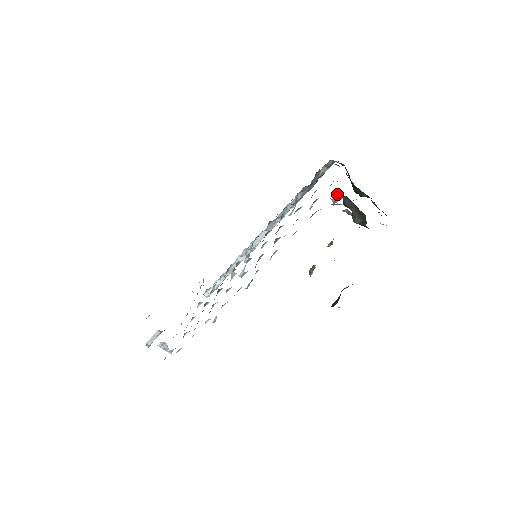
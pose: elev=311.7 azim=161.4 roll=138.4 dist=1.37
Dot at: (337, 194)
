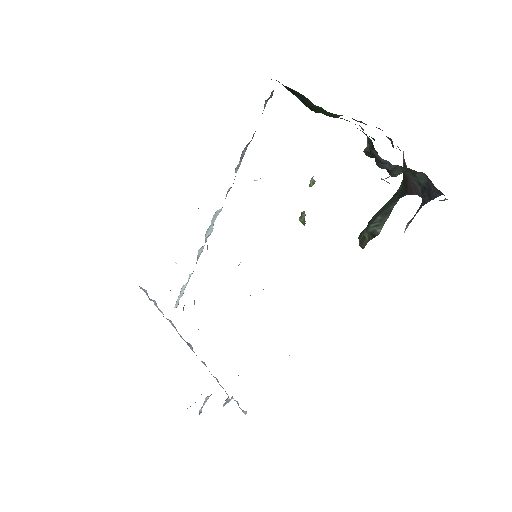
Dot at: occluded
